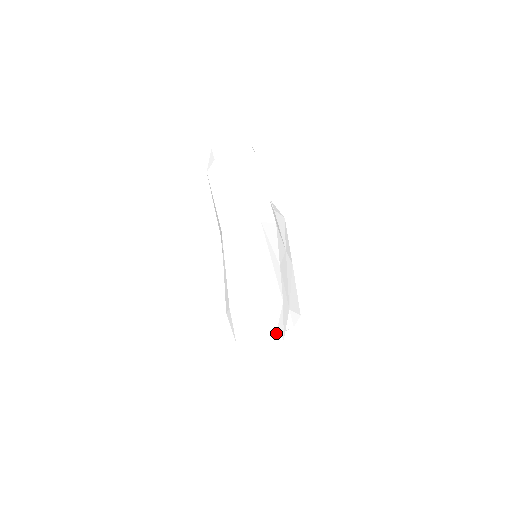
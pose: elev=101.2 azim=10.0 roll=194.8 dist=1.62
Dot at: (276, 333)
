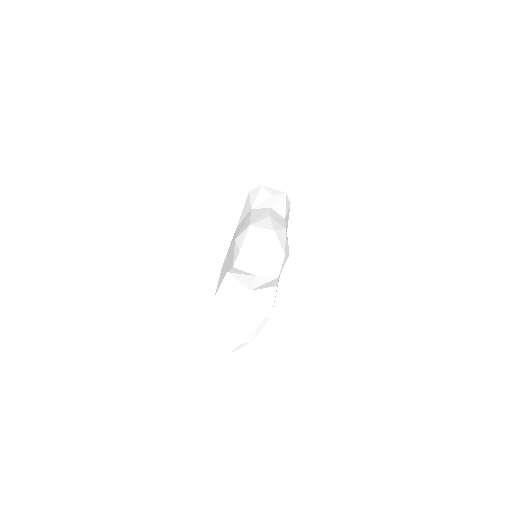
Dot at: (279, 262)
